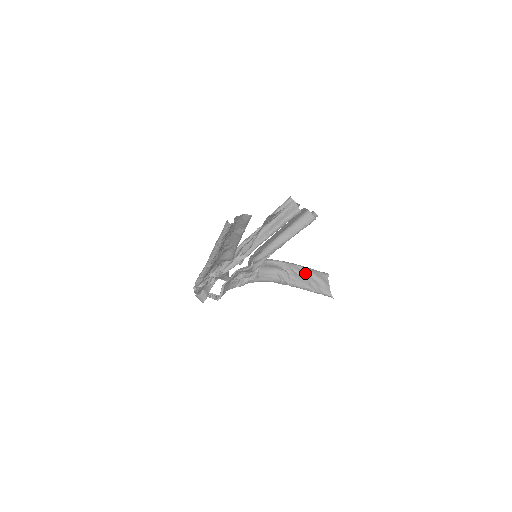
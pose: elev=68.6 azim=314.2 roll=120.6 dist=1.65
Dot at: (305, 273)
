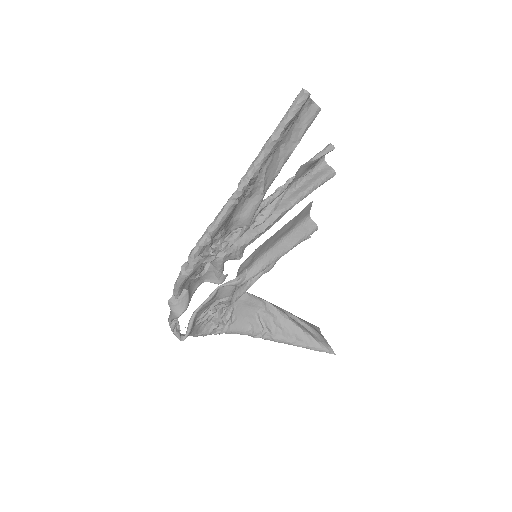
Dot at: (293, 319)
